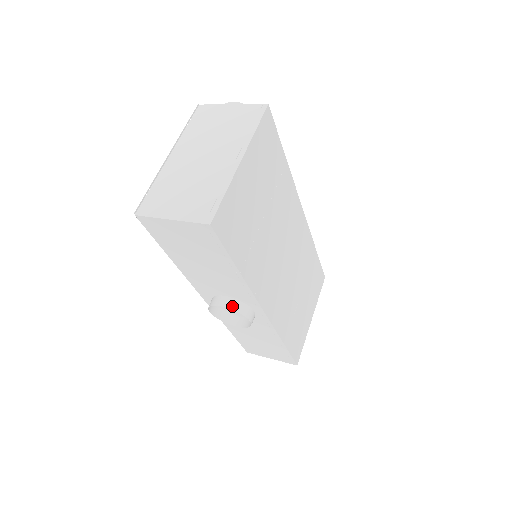
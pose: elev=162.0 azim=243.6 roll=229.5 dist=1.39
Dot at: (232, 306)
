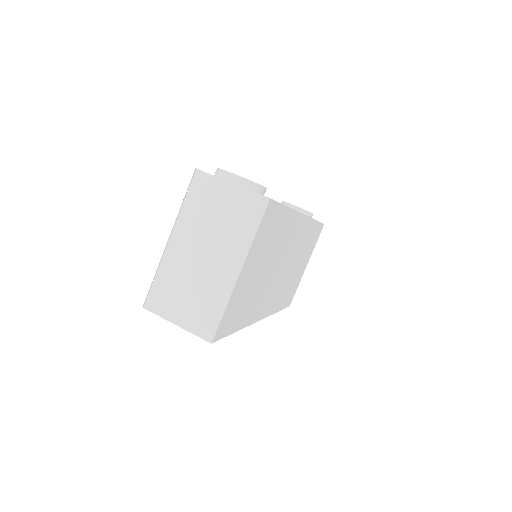
Dot at: occluded
